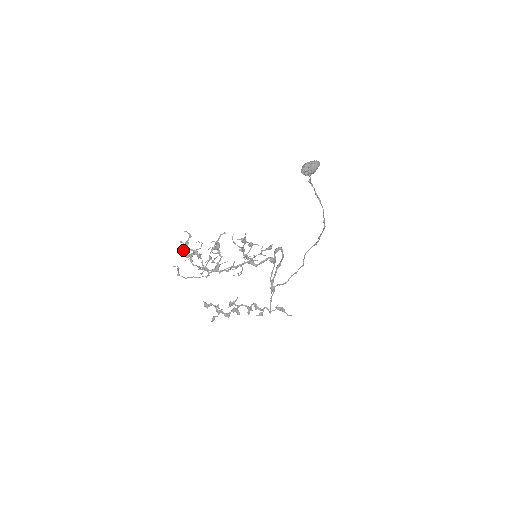
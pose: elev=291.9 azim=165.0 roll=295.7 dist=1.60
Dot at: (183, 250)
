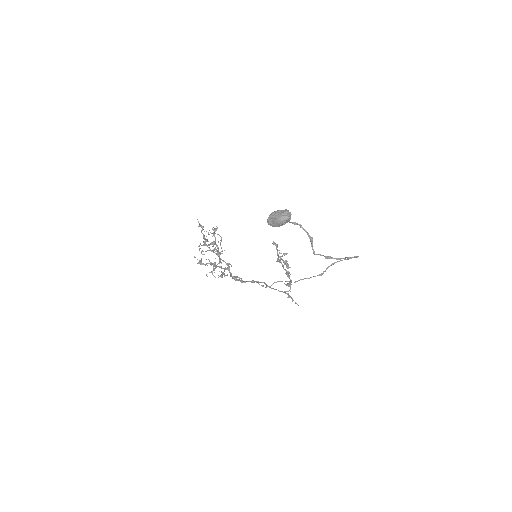
Dot at: (201, 230)
